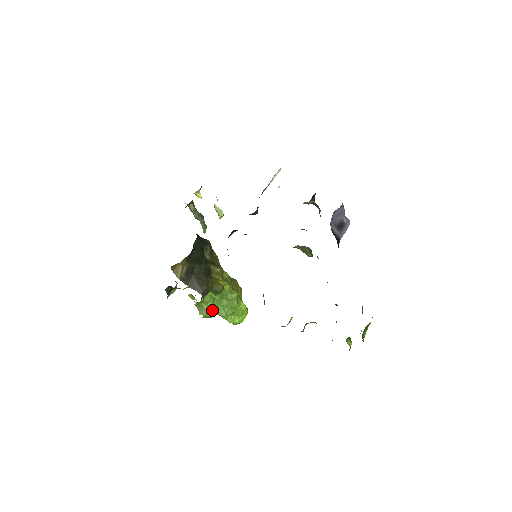
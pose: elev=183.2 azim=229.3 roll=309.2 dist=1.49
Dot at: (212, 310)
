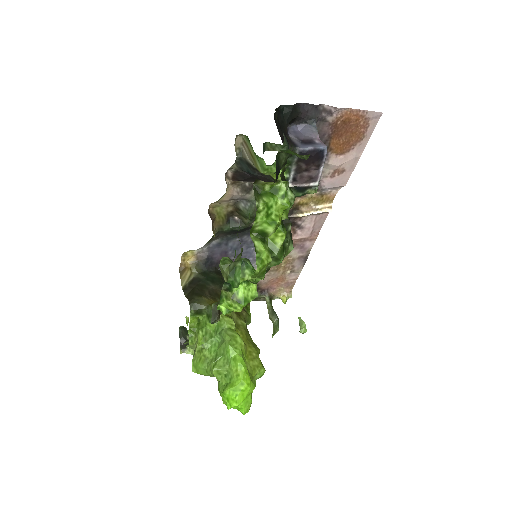
Dot at: (202, 351)
